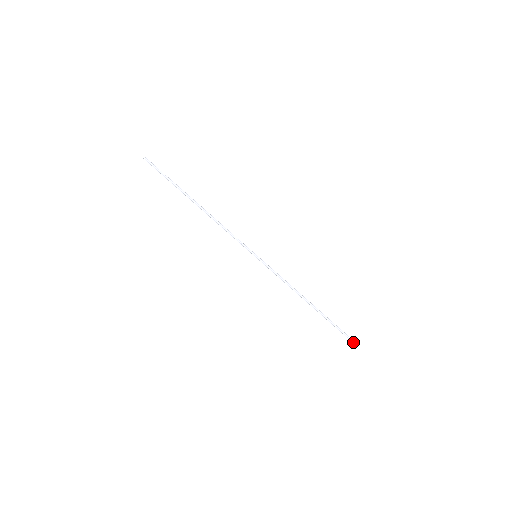
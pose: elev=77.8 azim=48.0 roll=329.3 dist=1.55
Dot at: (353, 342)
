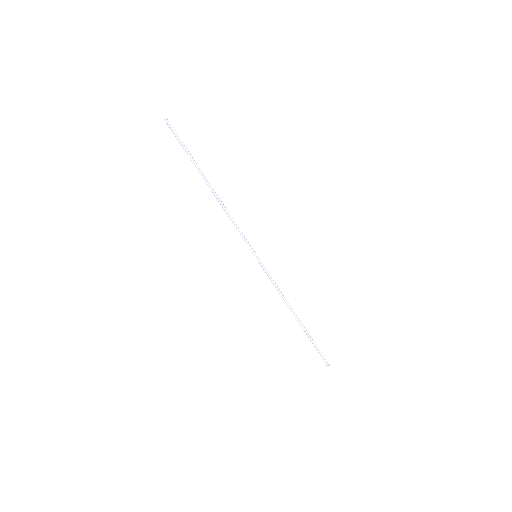
Dot at: (326, 362)
